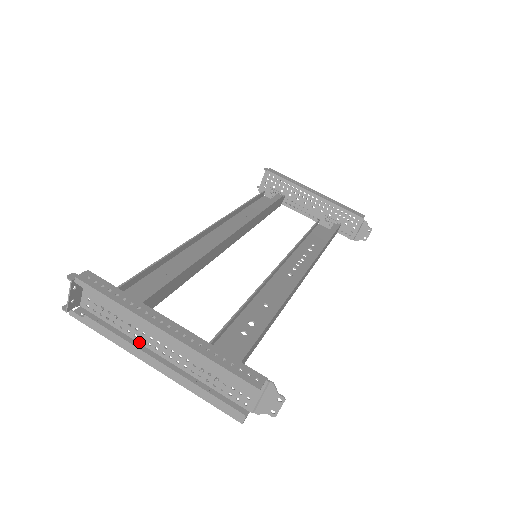
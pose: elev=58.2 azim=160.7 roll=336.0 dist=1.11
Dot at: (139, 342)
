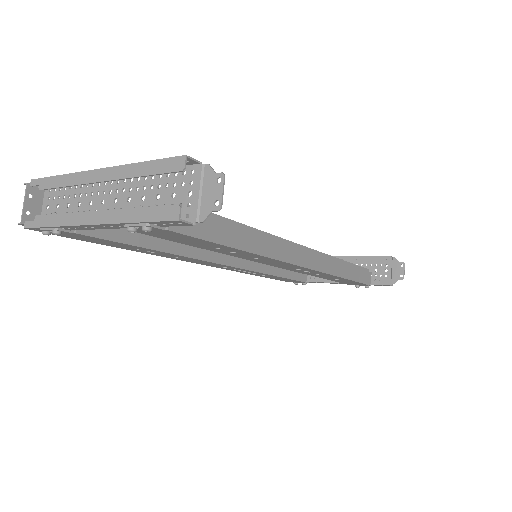
Dot at: (86, 227)
